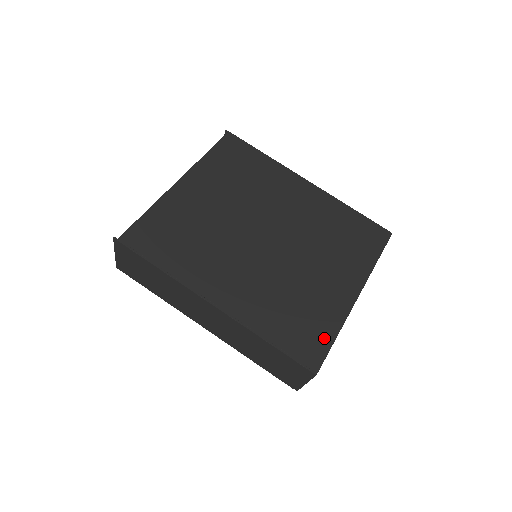
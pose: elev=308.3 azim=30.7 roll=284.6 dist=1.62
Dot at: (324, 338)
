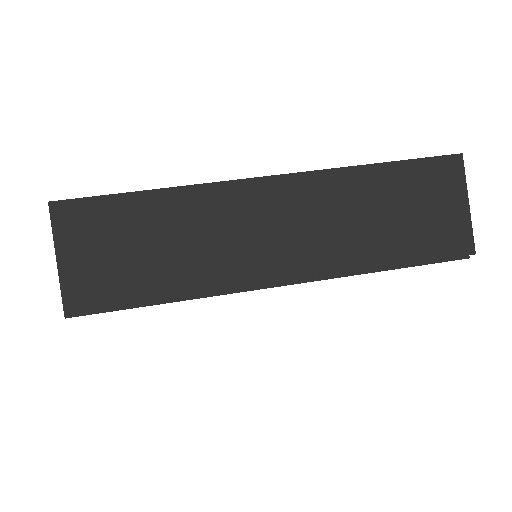
Dot at: occluded
